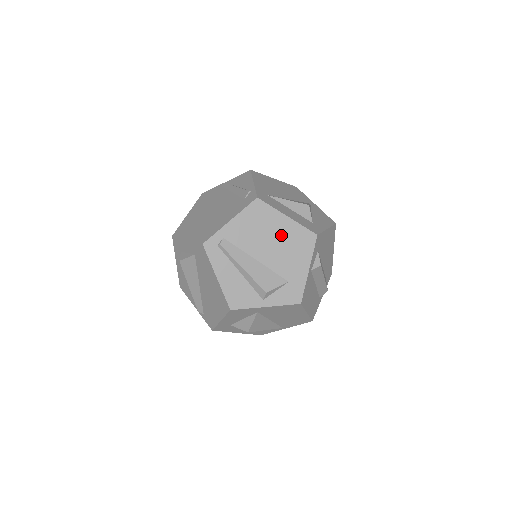
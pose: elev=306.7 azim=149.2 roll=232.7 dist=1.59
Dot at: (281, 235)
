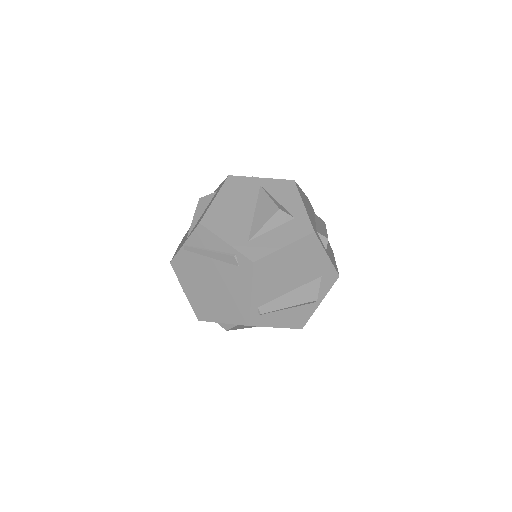
Dot at: (292, 261)
